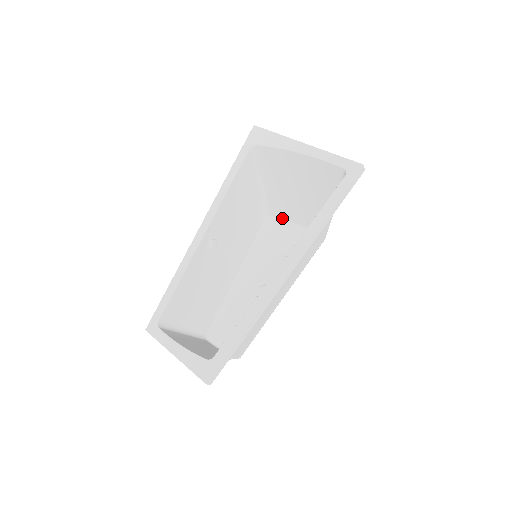
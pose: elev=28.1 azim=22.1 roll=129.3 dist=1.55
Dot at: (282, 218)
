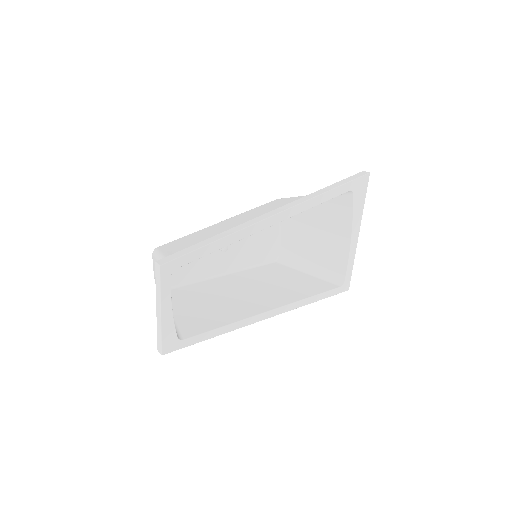
Dot at: occluded
